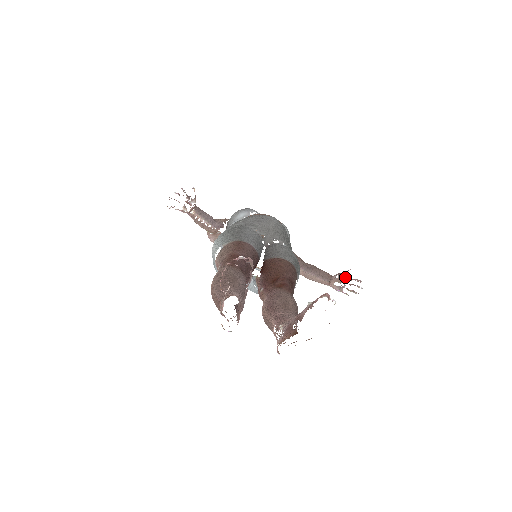
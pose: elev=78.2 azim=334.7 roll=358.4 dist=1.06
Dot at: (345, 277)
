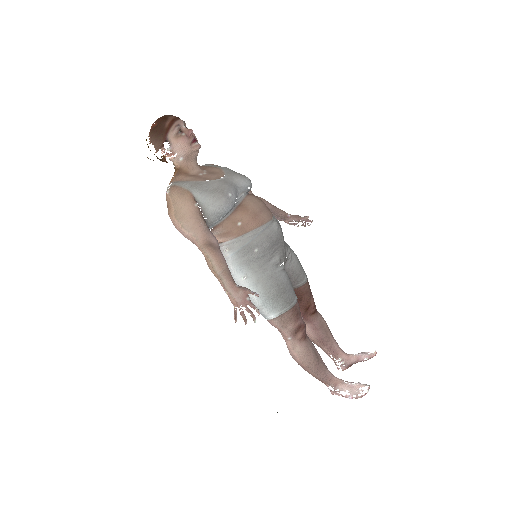
Dot at: (300, 219)
